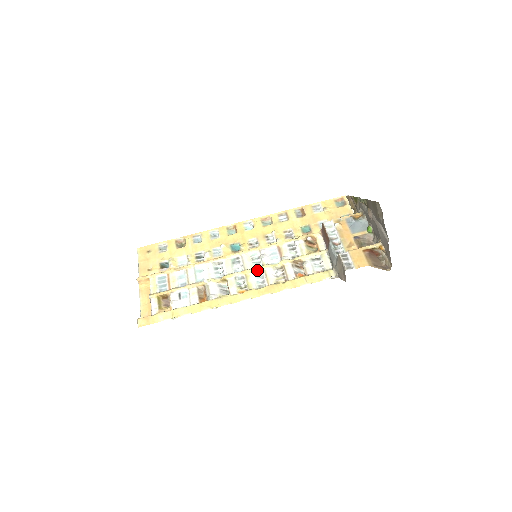
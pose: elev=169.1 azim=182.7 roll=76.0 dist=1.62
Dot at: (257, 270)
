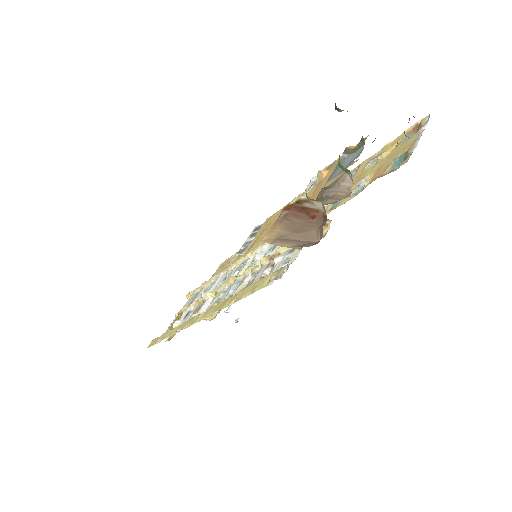
Dot at: (240, 276)
